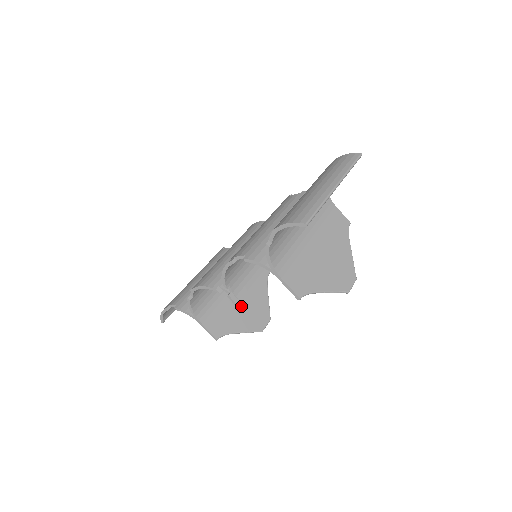
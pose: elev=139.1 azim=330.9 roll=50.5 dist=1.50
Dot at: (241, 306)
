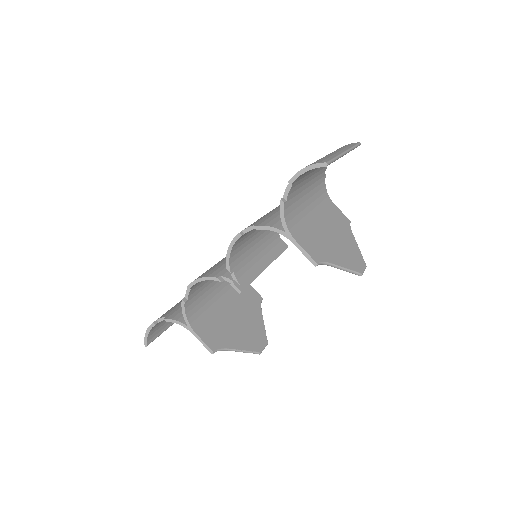
Dot at: (236, 324)
